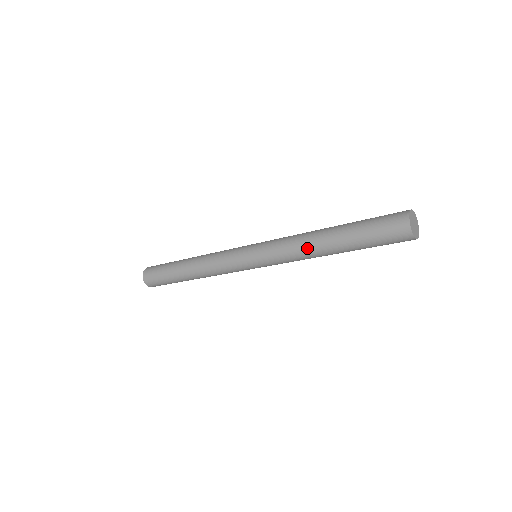
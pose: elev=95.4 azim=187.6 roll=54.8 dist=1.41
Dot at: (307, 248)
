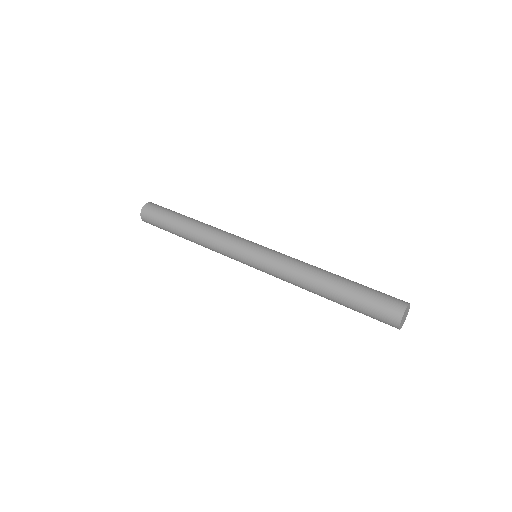
Dot at: (310, 271)
